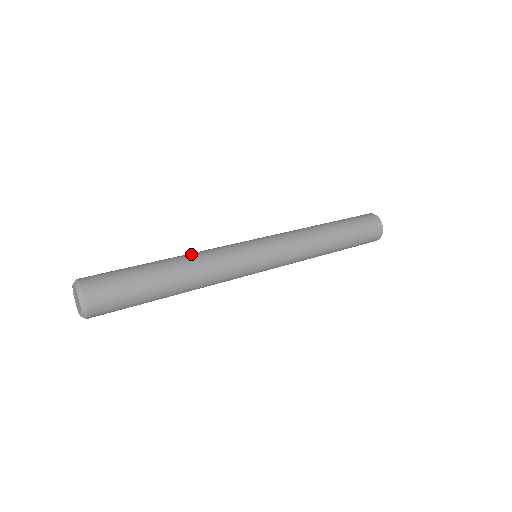
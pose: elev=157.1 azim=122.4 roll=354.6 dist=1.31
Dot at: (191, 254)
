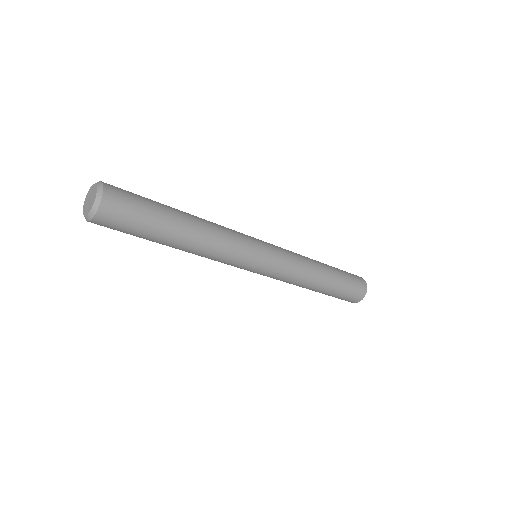
Dot at: occluded
